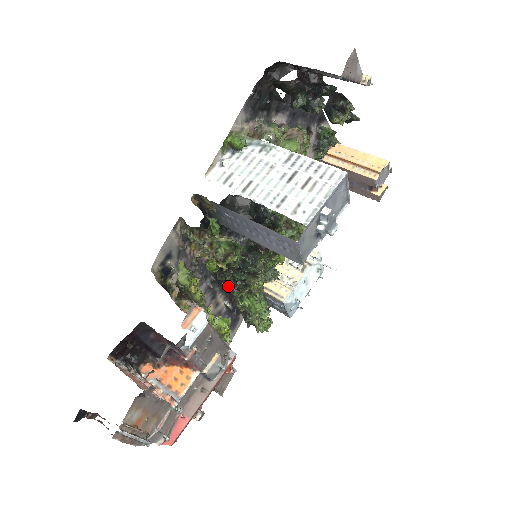
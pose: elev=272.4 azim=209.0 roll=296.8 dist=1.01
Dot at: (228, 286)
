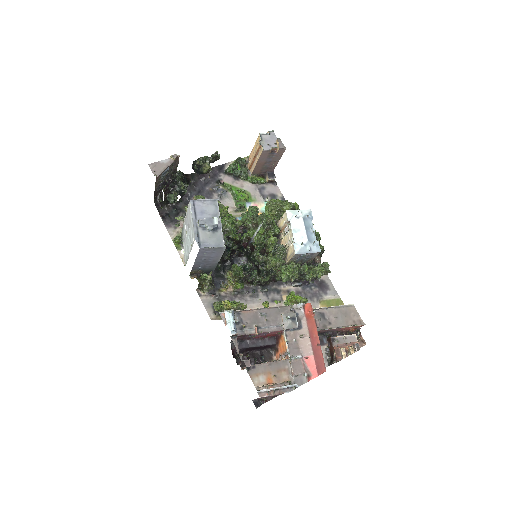
Dot at: (269, 281)
